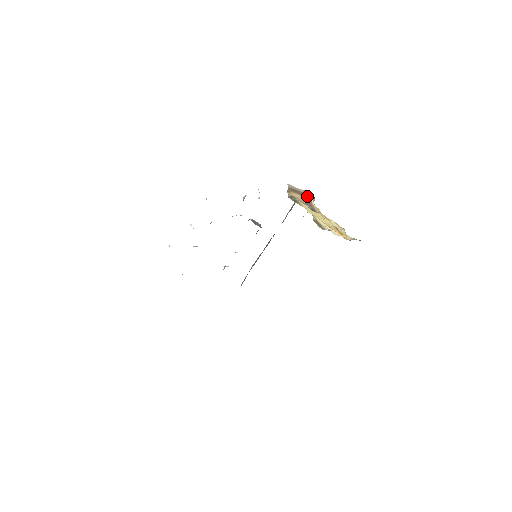
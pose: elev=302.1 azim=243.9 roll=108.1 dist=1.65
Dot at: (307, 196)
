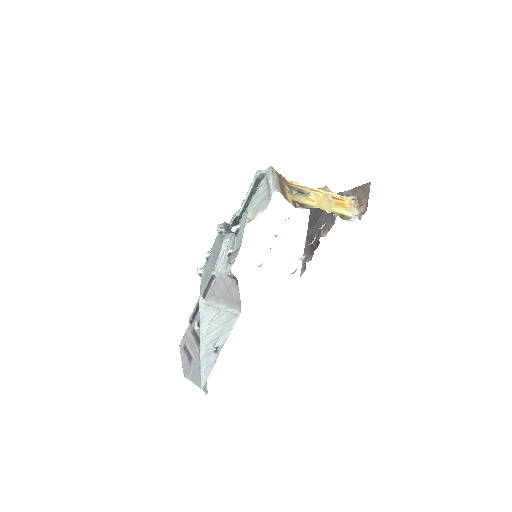
Dot at: (282, 179)
